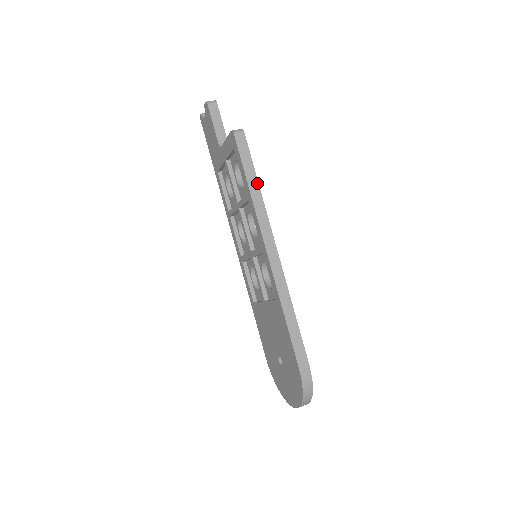
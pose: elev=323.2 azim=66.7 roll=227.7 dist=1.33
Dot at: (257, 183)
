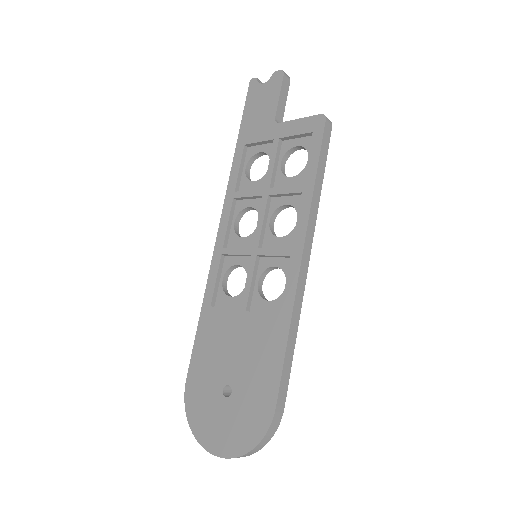
Dot at: (322, 181)
